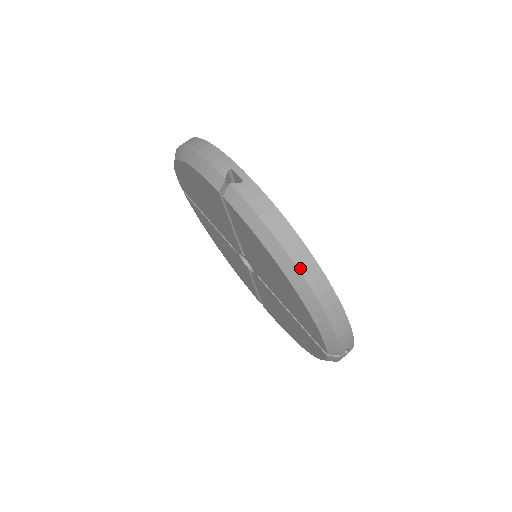
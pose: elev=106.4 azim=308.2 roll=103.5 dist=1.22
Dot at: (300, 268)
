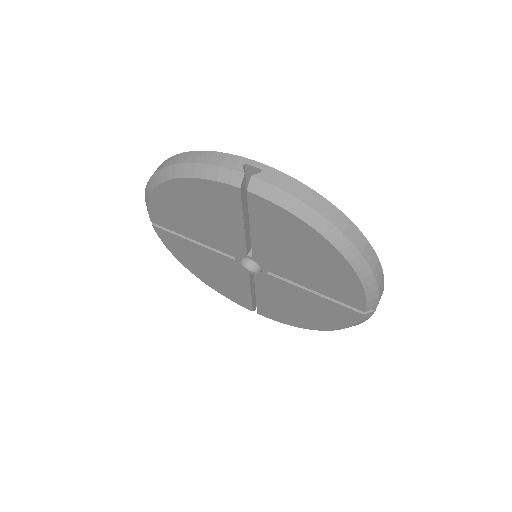
Dot at: (342, 230)
